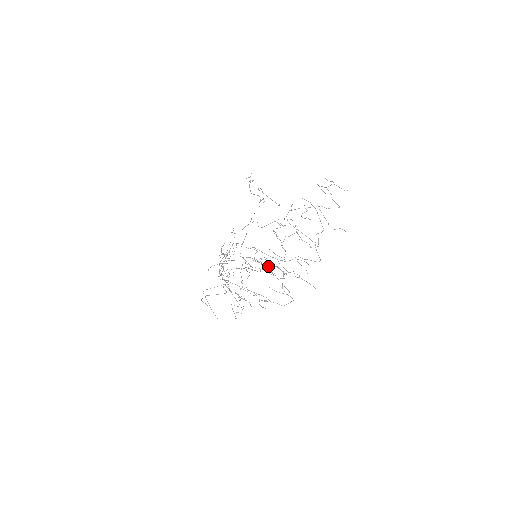
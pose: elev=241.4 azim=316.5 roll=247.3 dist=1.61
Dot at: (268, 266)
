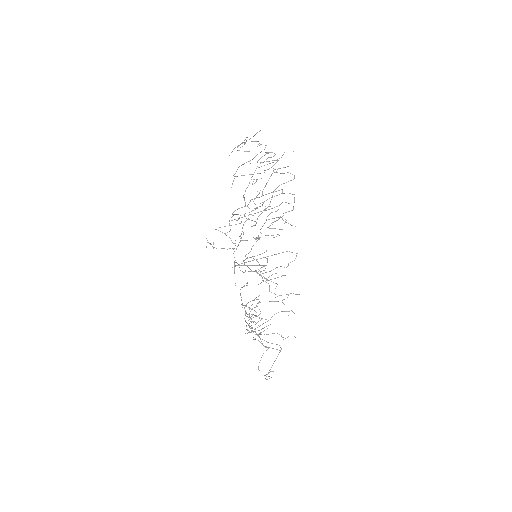
Dot at: (261, 228)
